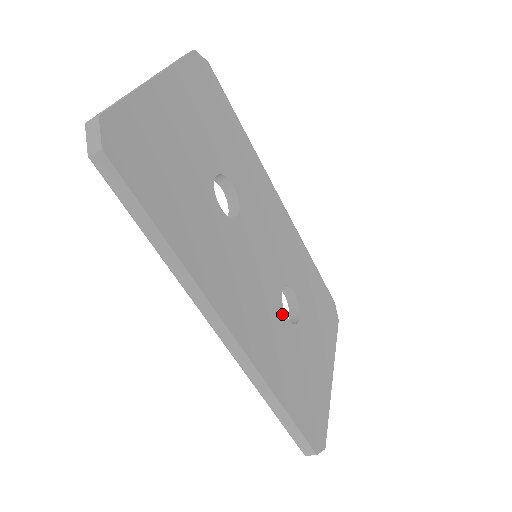
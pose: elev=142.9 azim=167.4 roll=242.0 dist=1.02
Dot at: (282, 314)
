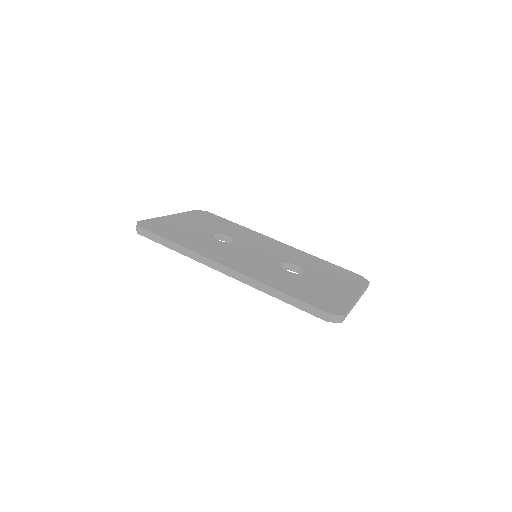
Dot at: (281, 269)
